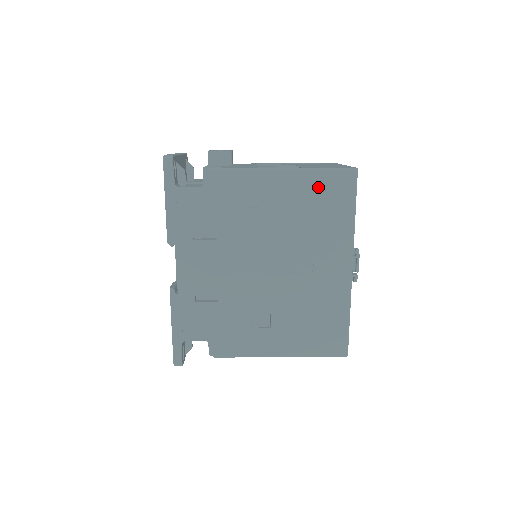
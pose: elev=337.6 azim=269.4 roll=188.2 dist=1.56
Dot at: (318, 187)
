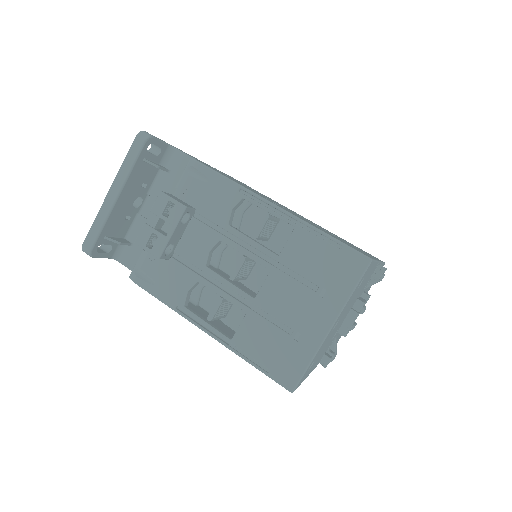
Dot at: occluded
